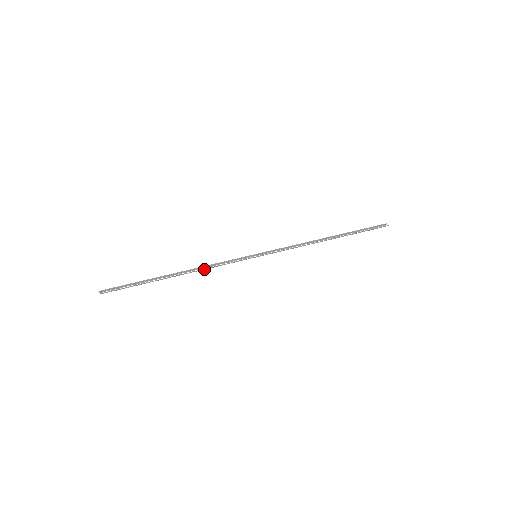
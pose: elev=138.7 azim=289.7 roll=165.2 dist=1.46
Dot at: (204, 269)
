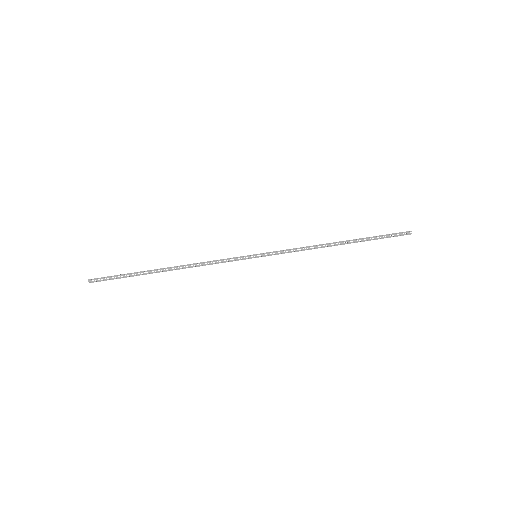
Dot at: (198, 266)
